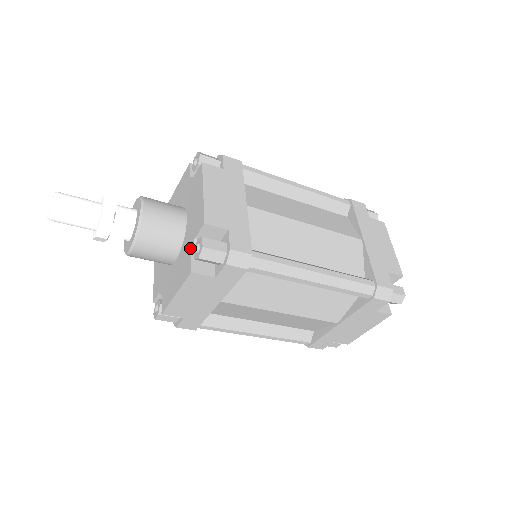
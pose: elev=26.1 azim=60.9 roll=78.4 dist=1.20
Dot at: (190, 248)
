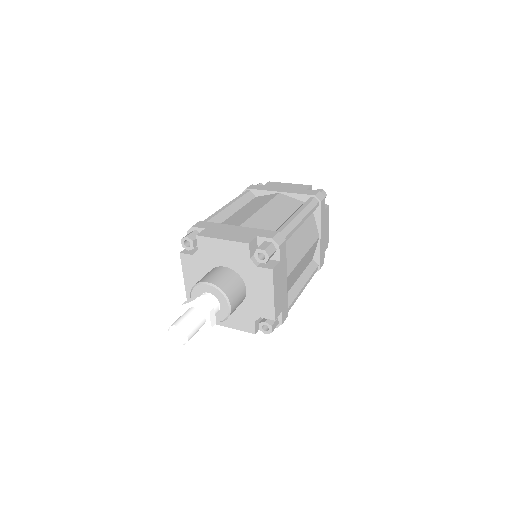
Dot at: (254, 318)
